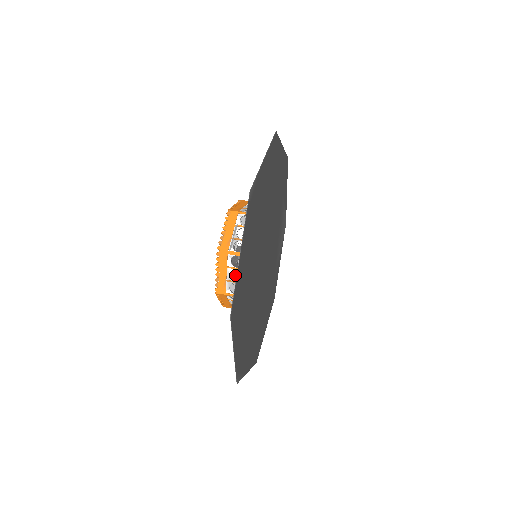
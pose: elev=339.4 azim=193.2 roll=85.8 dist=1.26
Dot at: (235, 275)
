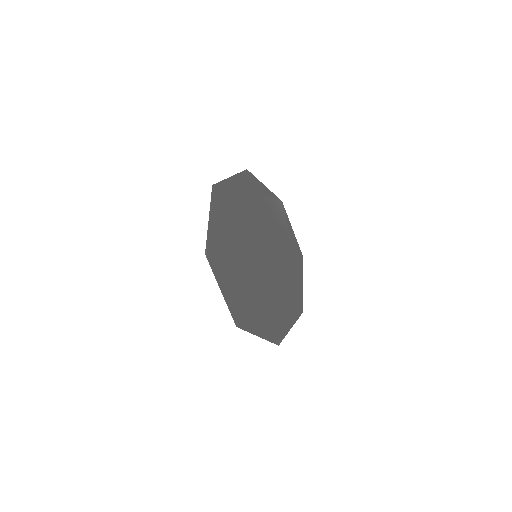
Dot at: occluded
